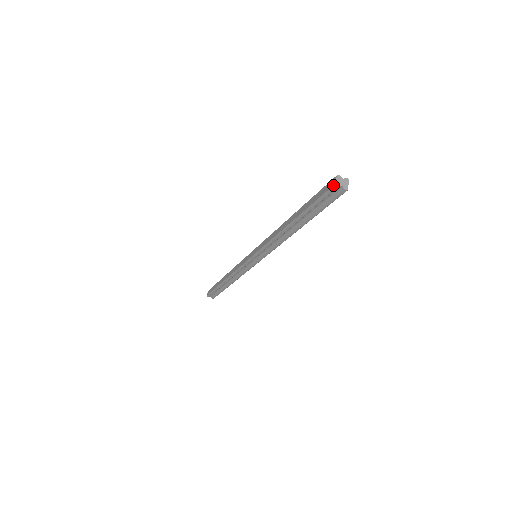
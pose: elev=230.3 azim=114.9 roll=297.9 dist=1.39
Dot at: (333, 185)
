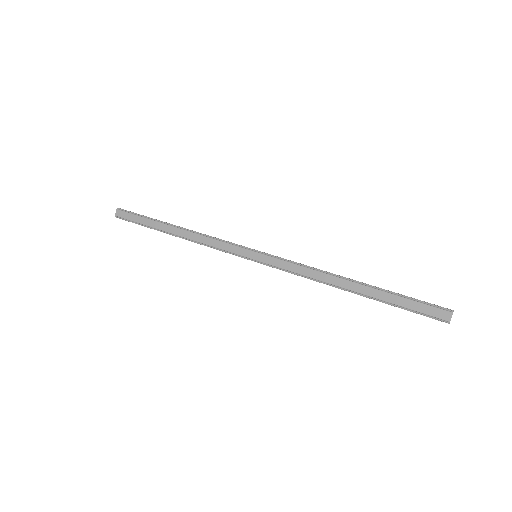
Dot at: (446, 321)
